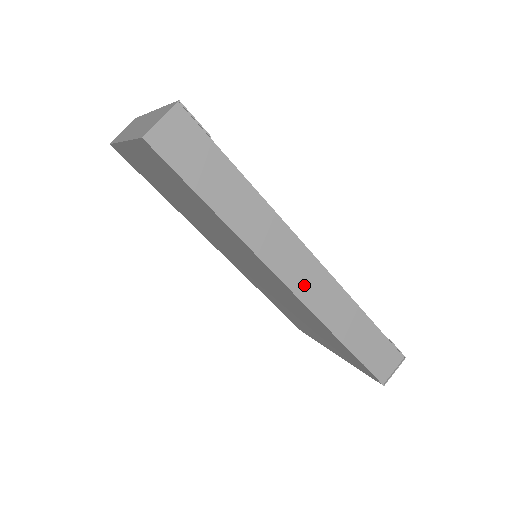
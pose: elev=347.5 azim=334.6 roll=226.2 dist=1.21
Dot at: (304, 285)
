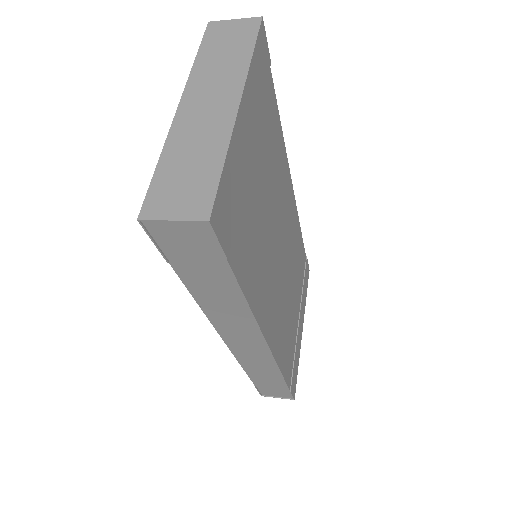
Dot at: (242, 348)
